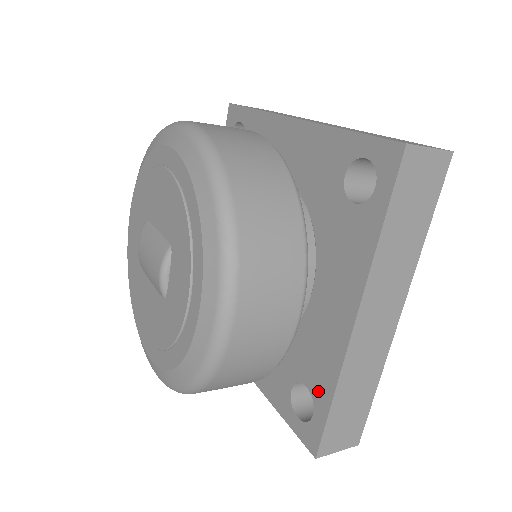
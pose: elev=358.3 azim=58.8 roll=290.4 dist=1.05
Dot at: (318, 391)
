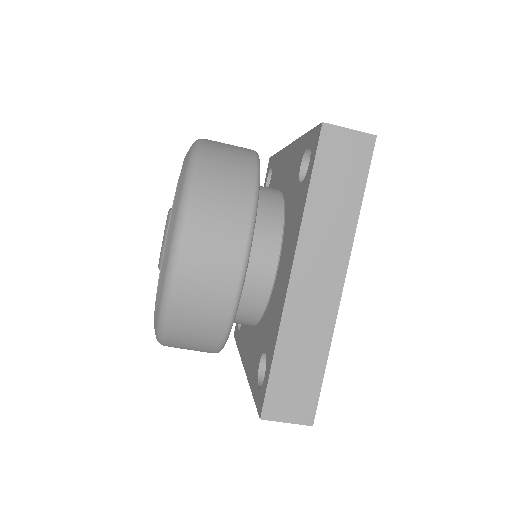
Dot at: (302, 151)
